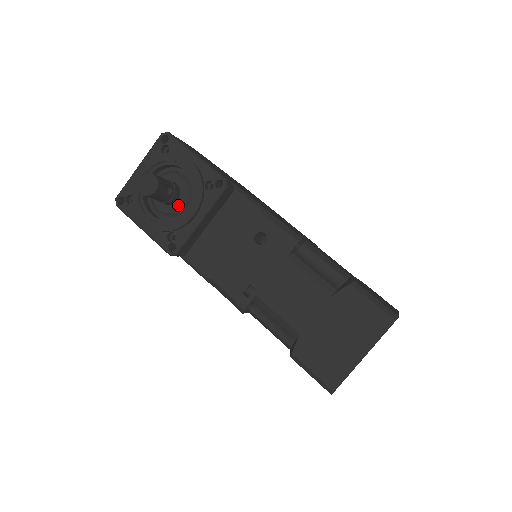
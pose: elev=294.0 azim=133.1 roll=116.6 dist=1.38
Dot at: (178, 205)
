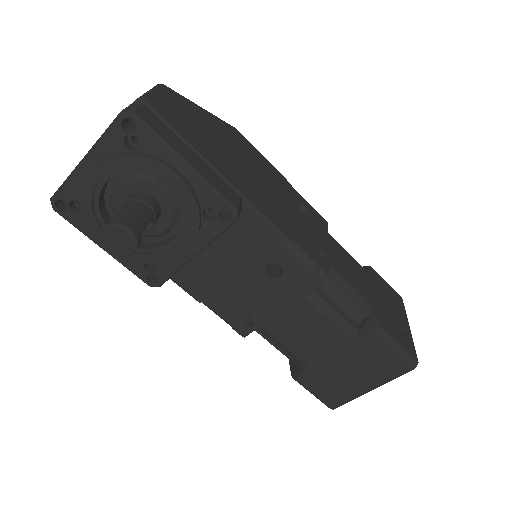
Dot at: (158, 227)
